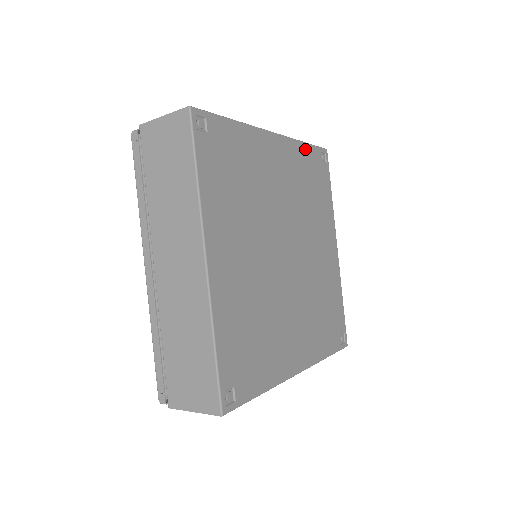
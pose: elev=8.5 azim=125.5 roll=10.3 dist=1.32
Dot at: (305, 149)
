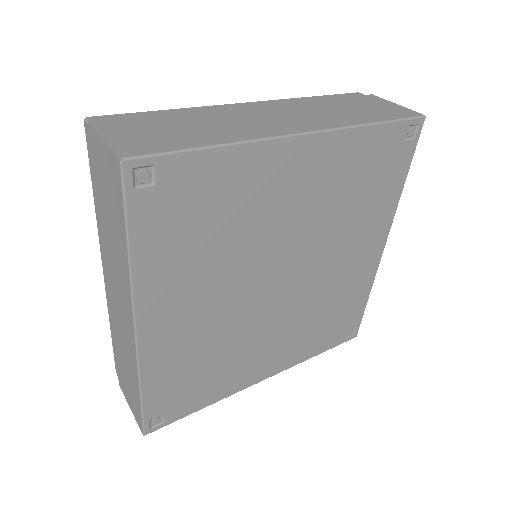
Dot at: (371, 134)
